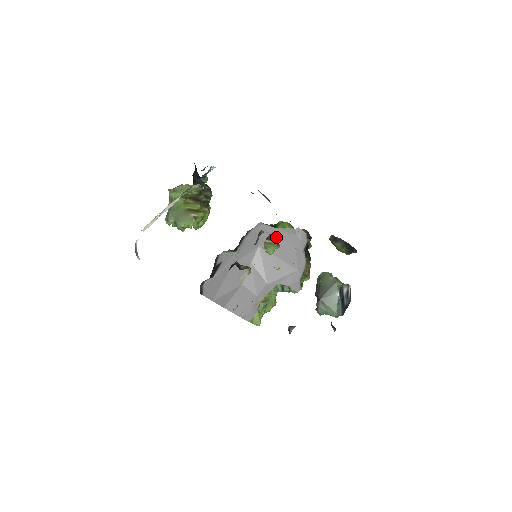
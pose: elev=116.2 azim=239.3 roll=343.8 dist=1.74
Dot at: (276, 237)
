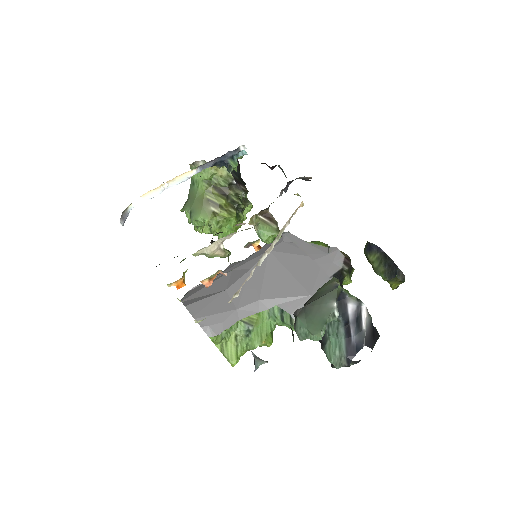
Dot at: (298, 249)
